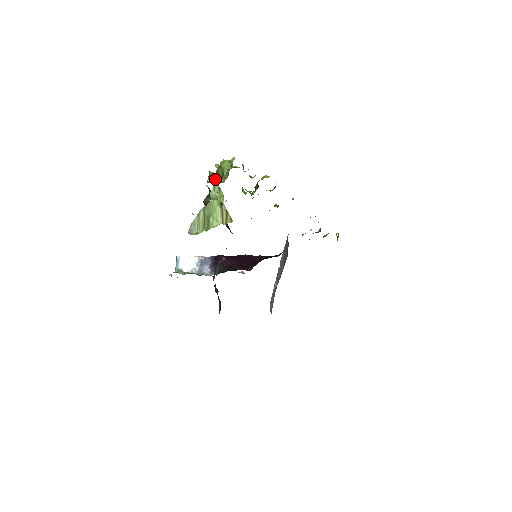
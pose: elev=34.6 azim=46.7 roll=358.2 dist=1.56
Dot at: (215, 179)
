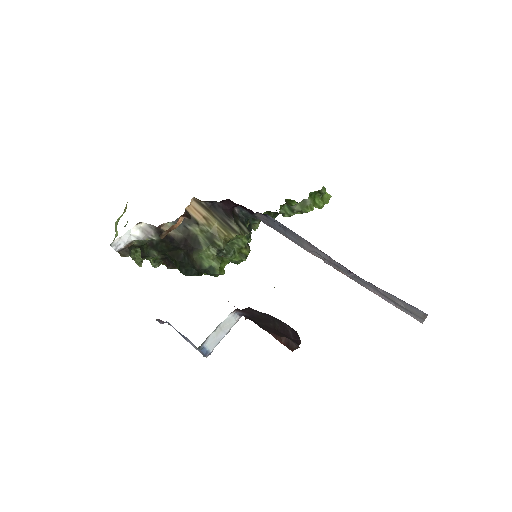
Dot at: occluded
